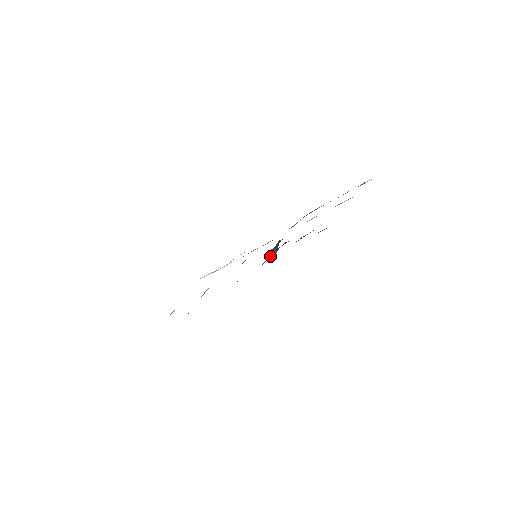
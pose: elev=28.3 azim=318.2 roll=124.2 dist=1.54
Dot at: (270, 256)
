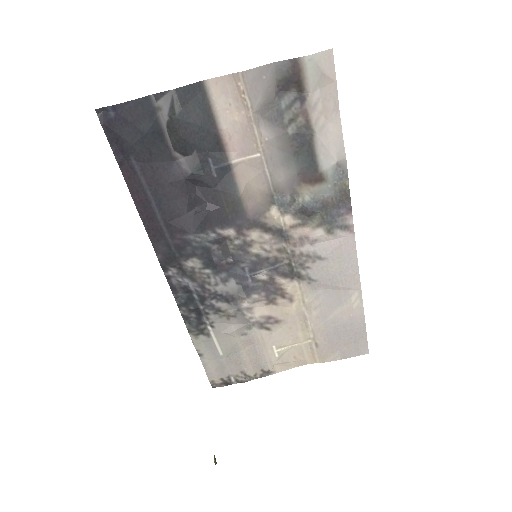
Dot at: (195, 214)
